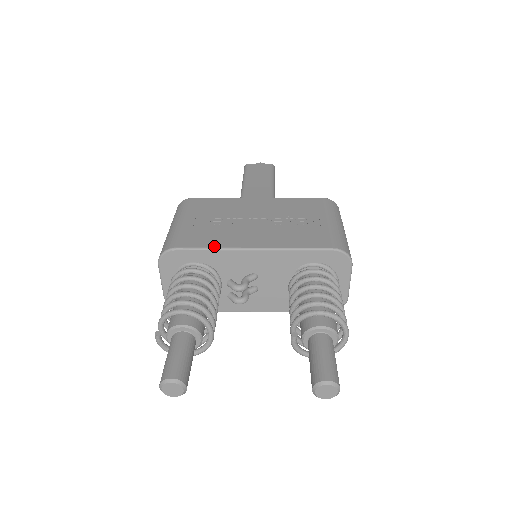
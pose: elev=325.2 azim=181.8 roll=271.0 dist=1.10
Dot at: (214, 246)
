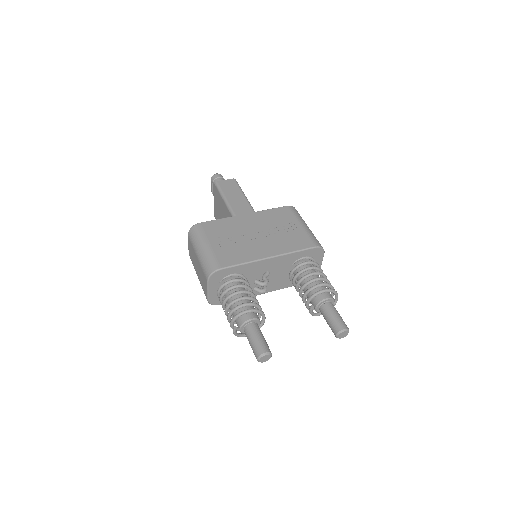
Dot at: (244, 261)
